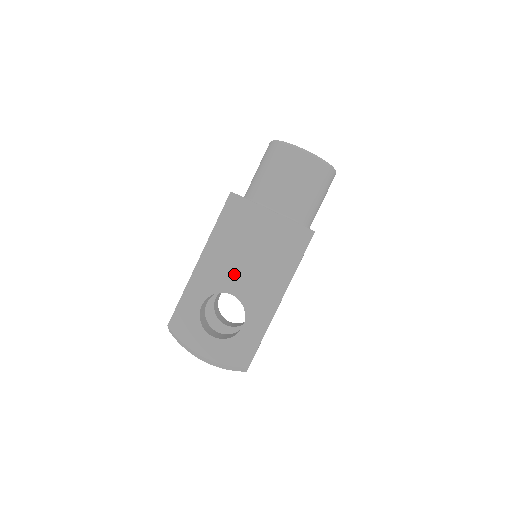
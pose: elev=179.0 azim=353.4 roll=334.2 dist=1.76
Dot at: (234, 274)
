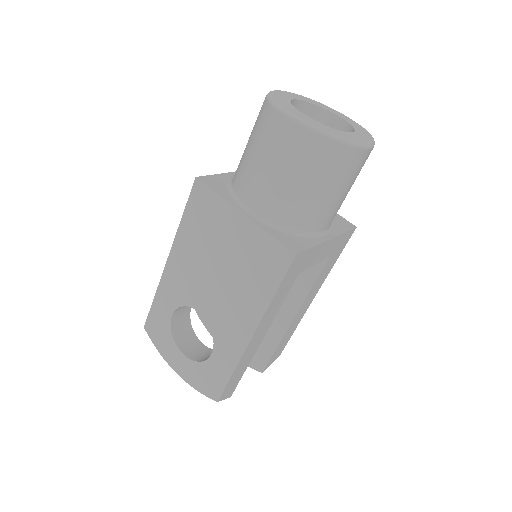
Dot at: (201, 288)
